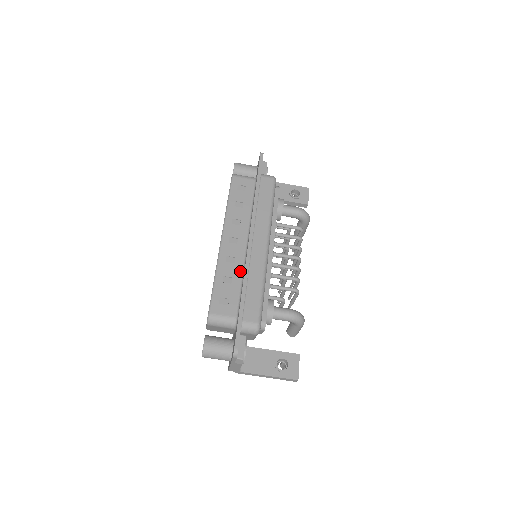
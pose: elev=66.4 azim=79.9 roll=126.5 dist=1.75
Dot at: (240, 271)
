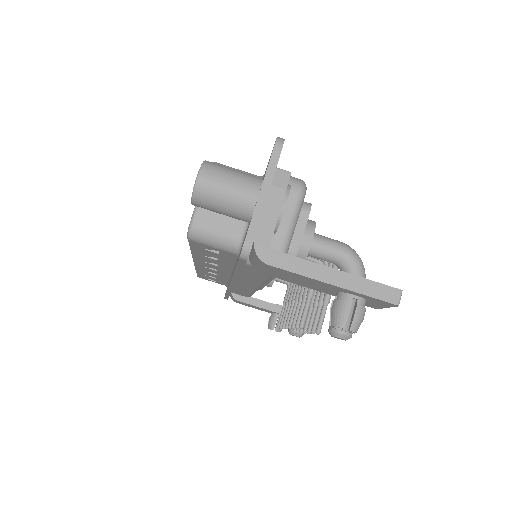
Dot at: occluded
